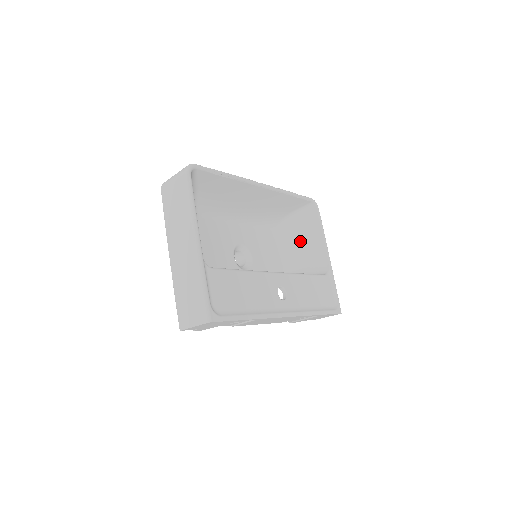
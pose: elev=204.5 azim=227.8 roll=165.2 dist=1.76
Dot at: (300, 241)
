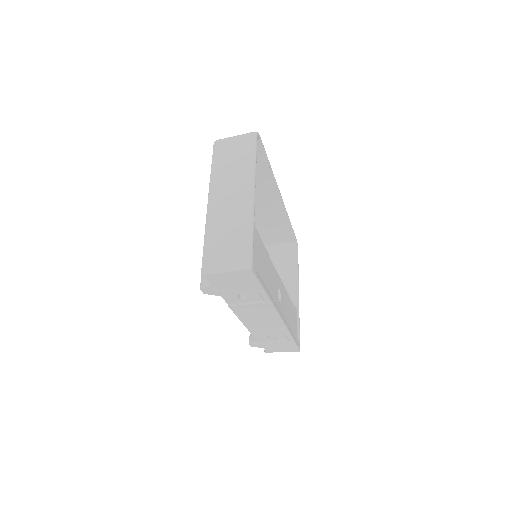
Dot at: occluded
